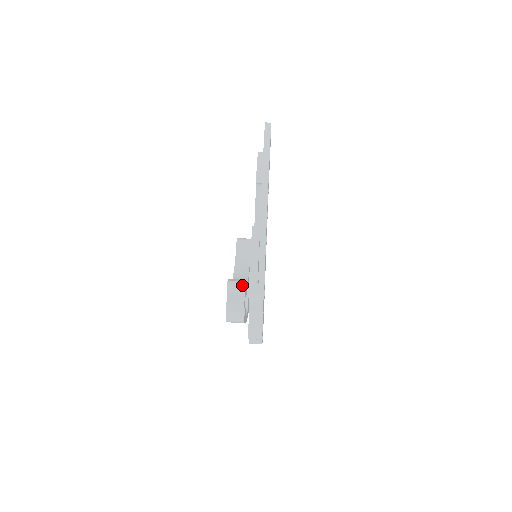
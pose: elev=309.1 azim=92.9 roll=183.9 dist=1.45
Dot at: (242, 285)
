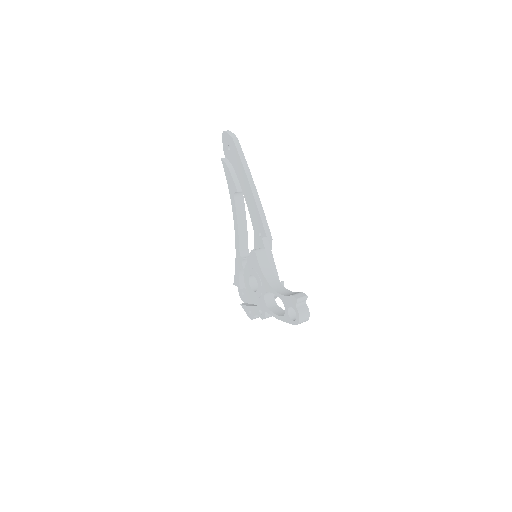
Dot at: (306, 298)
